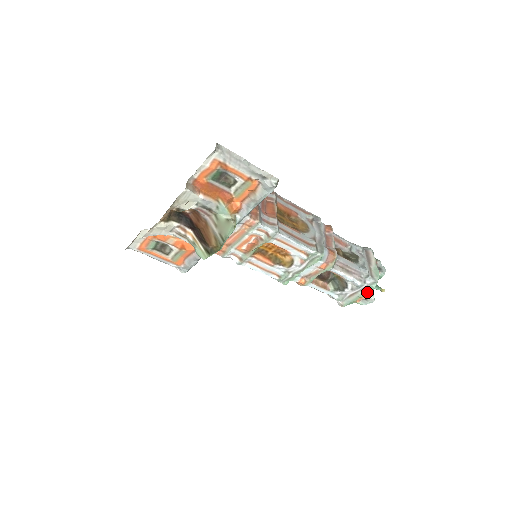
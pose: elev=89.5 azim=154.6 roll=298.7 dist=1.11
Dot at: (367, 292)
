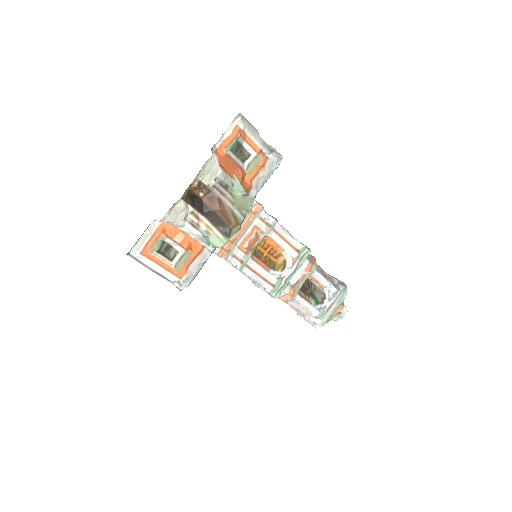
Dot at: (341, 300)
